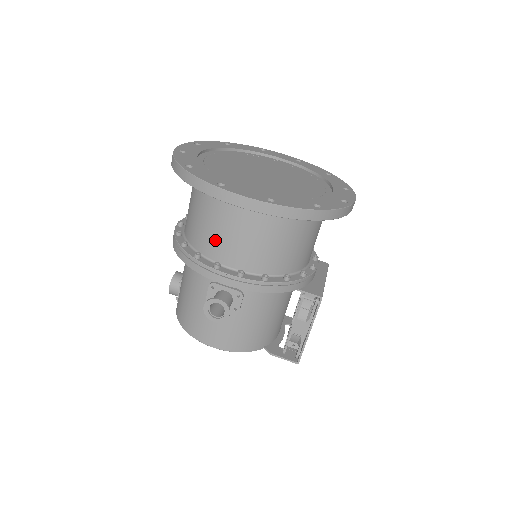
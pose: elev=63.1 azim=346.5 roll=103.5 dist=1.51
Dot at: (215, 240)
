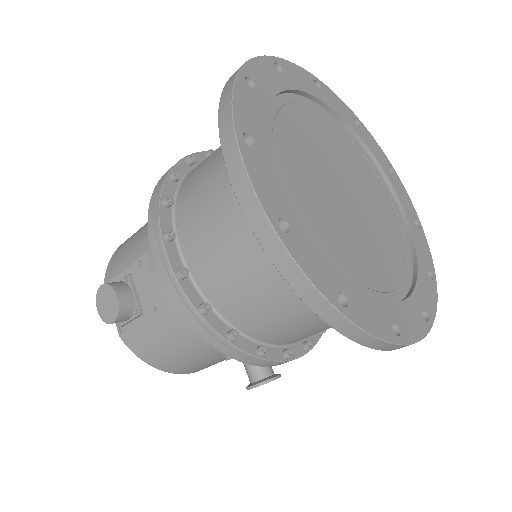
Dot at: (299, 334)
